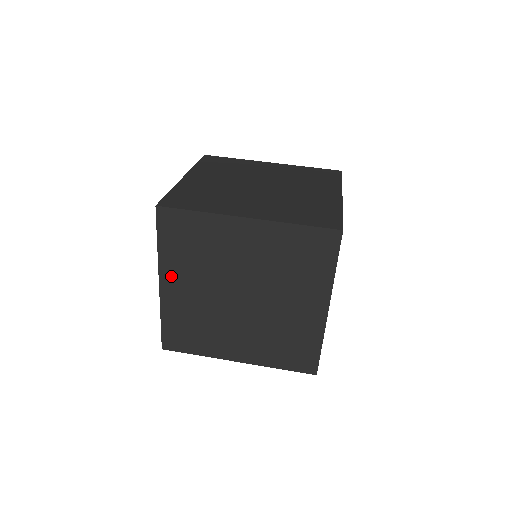
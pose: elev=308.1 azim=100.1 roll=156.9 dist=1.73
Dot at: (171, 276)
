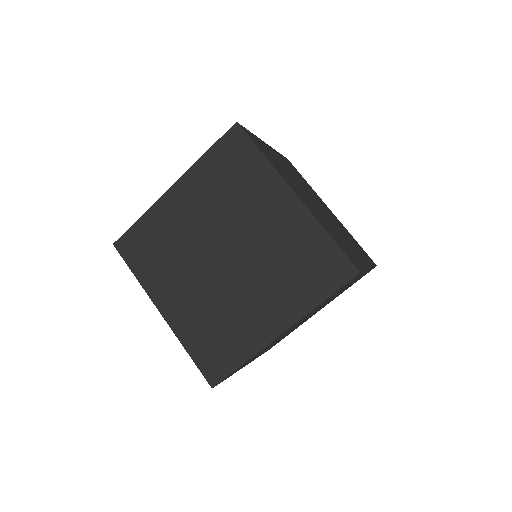
Dot at: occluded
